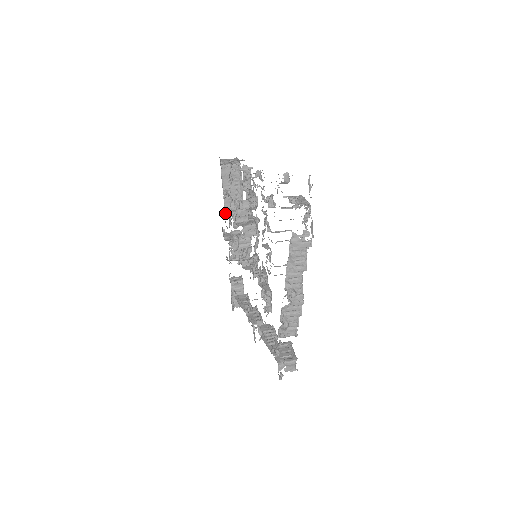
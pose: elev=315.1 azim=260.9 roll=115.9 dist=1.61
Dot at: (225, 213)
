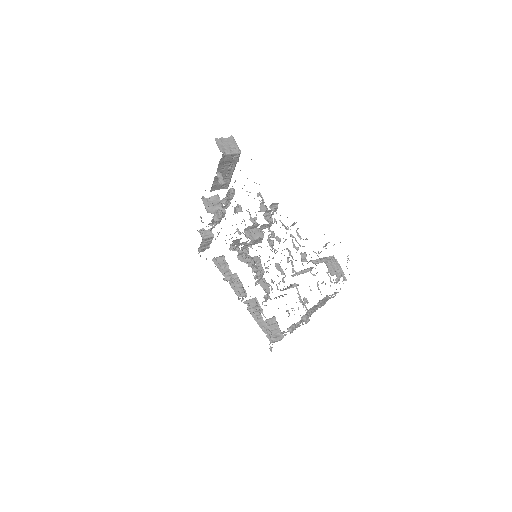
Dot at: (211, 188)
